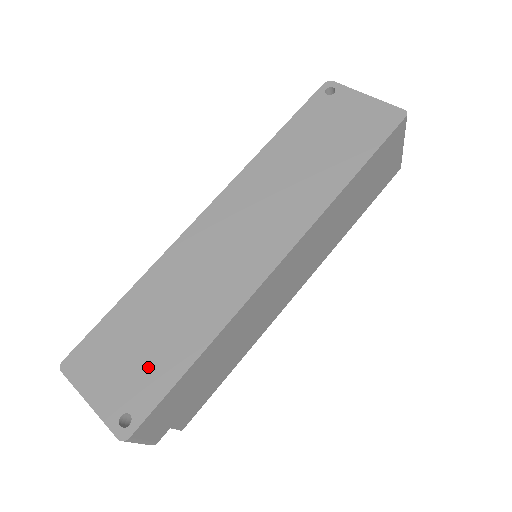
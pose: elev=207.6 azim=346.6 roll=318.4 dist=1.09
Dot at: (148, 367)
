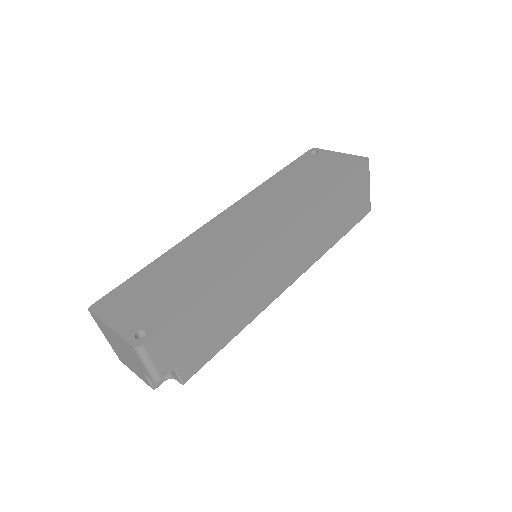
Dot at: (164, 301)
